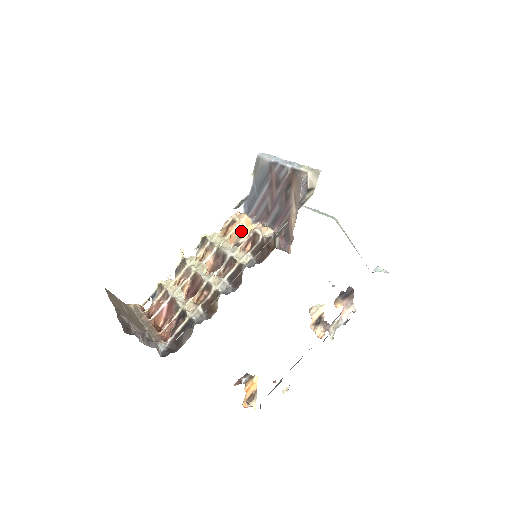
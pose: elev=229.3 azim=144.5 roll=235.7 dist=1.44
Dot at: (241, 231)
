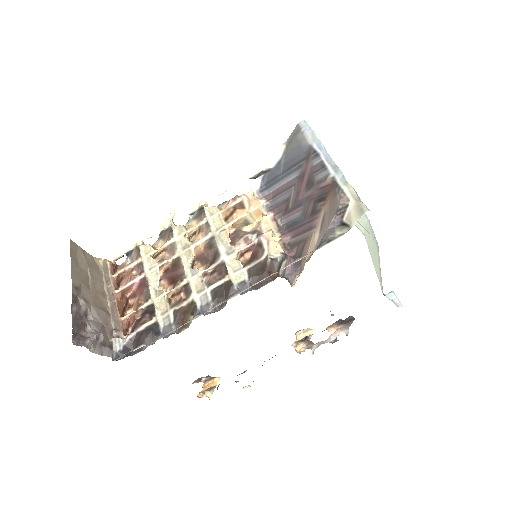
Dot at: (247, 220)
